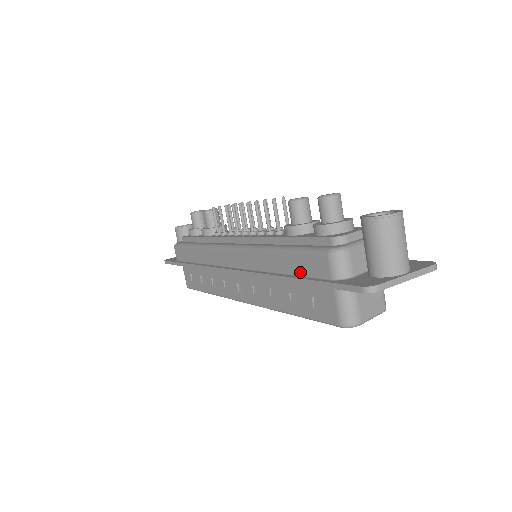
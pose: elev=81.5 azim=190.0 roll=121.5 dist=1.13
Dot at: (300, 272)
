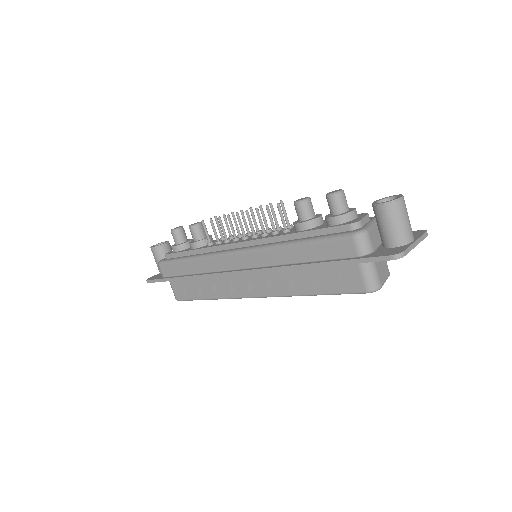
Dot at: (324, 257)
